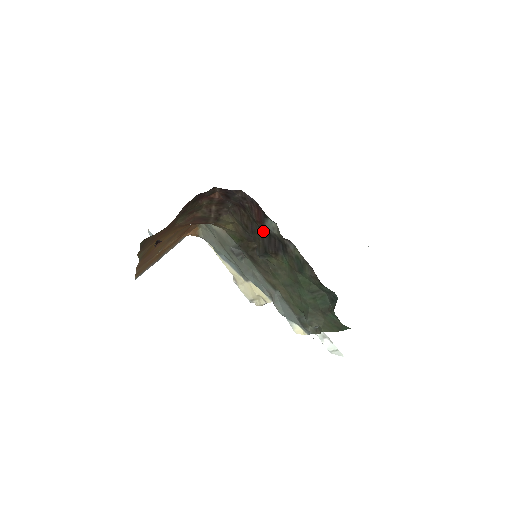
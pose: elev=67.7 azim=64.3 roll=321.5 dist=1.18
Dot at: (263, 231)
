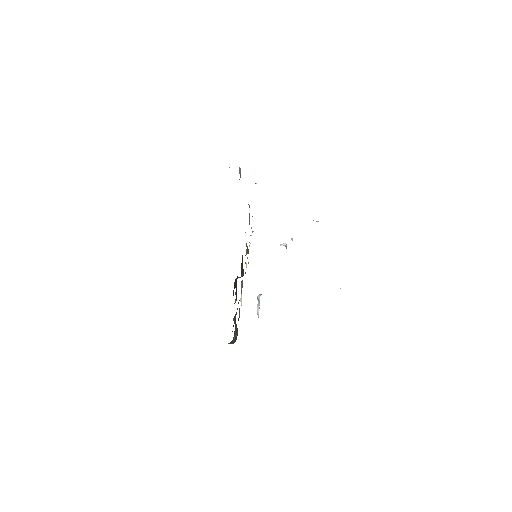
Dot at: occluded
